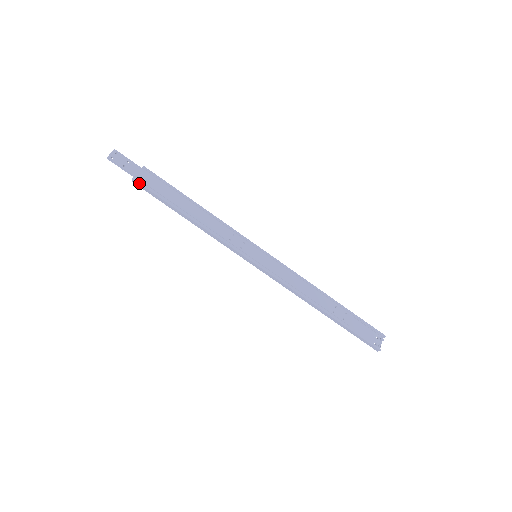
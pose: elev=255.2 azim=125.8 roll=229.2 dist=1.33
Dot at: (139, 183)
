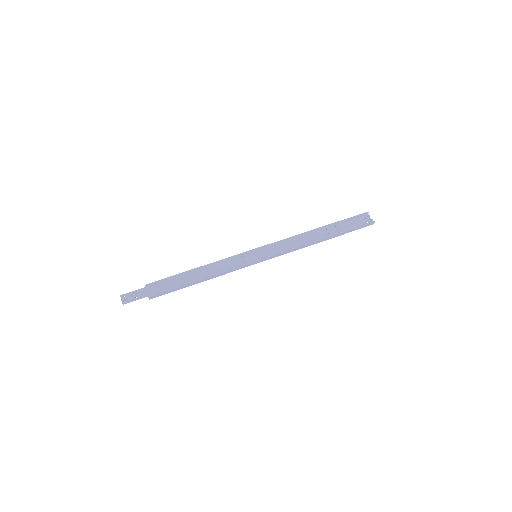
Dot at: (154, 296)
